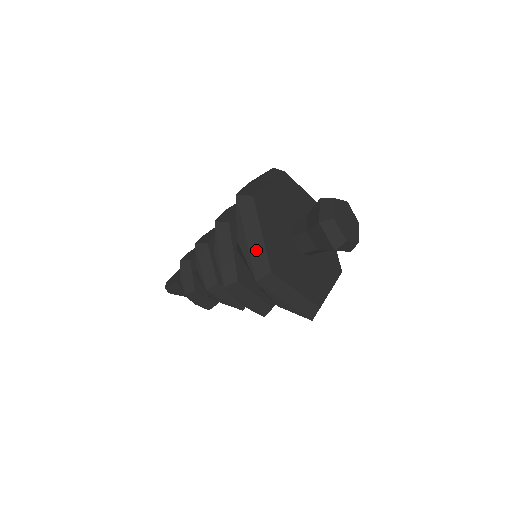
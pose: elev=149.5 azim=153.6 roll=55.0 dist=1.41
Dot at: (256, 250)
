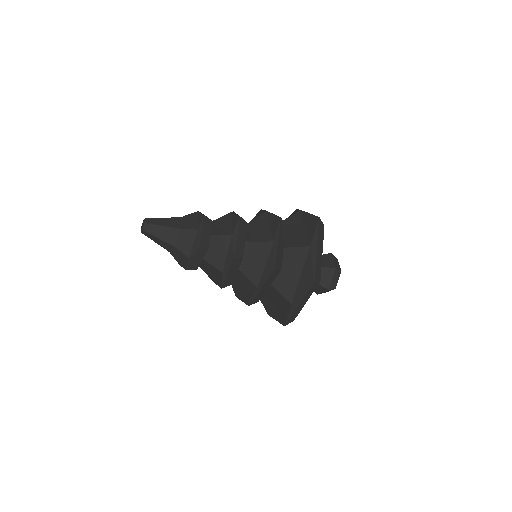
Dot at: (297, 311)
